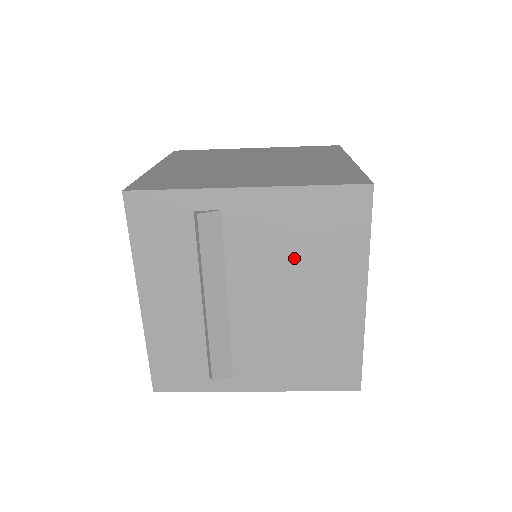
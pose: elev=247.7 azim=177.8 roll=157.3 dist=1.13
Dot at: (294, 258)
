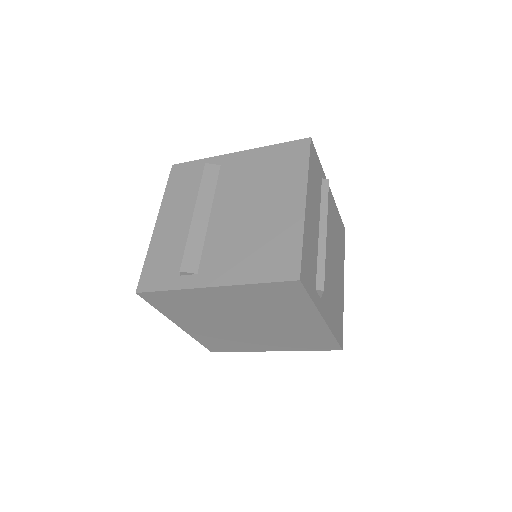
Dot at: (258, 184)
